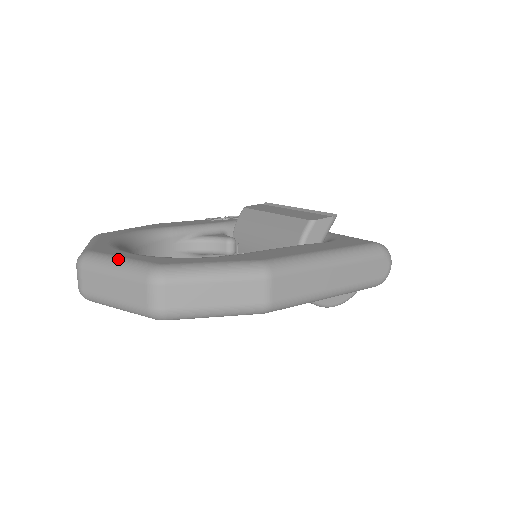
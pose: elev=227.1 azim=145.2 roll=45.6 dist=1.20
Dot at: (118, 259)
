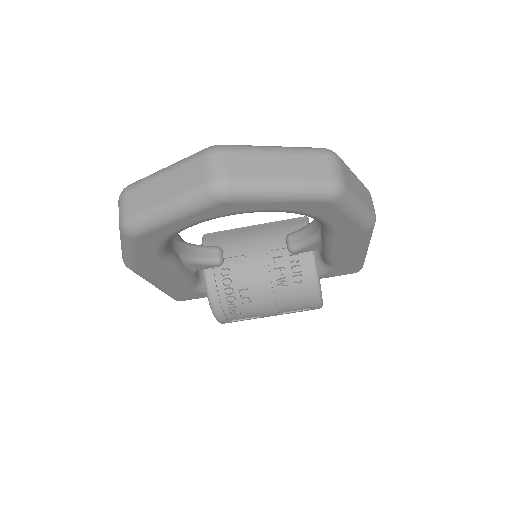
Dot at: (271, 146)
